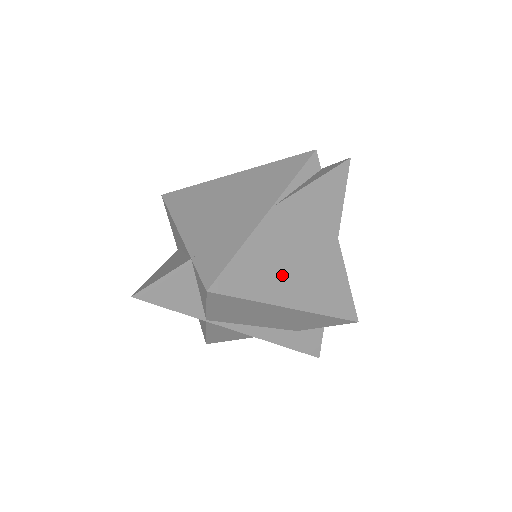
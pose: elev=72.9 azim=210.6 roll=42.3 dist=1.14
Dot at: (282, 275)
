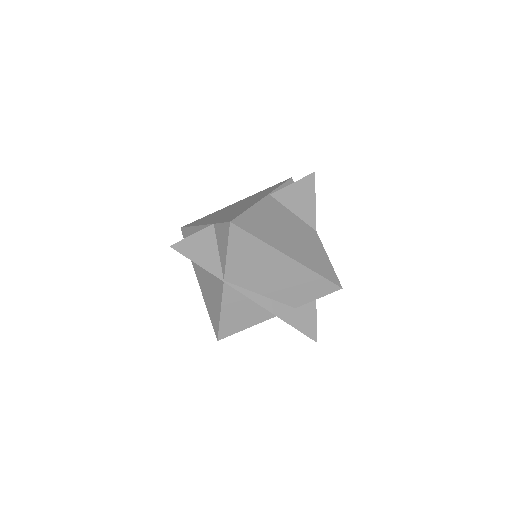
Dot at: (280, 234)
